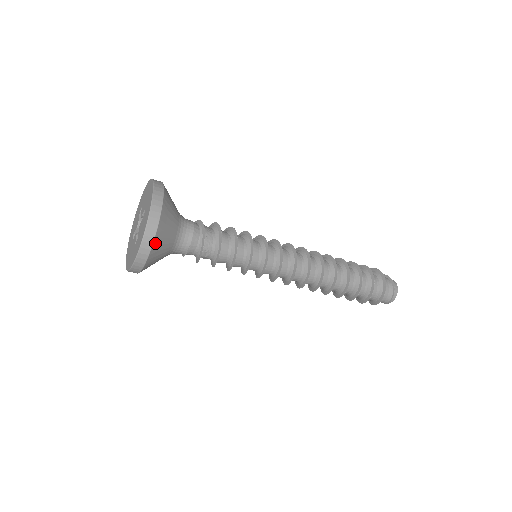
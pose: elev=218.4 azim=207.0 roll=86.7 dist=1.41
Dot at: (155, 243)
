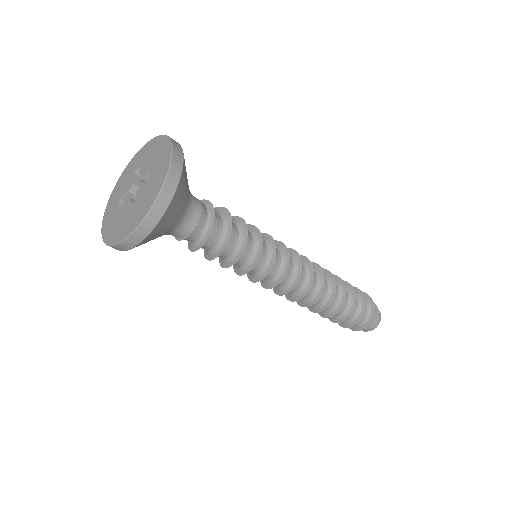
Dot at: (163, 217)
